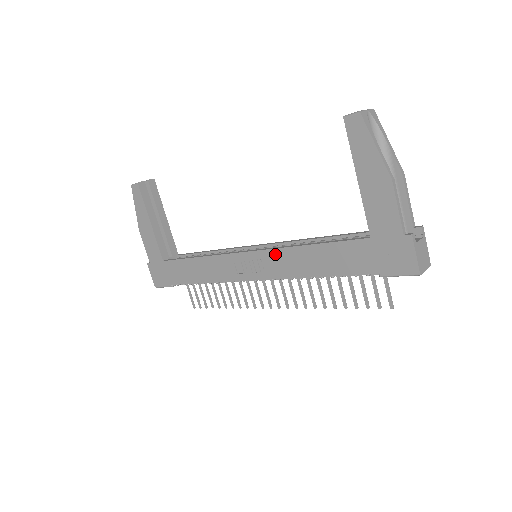
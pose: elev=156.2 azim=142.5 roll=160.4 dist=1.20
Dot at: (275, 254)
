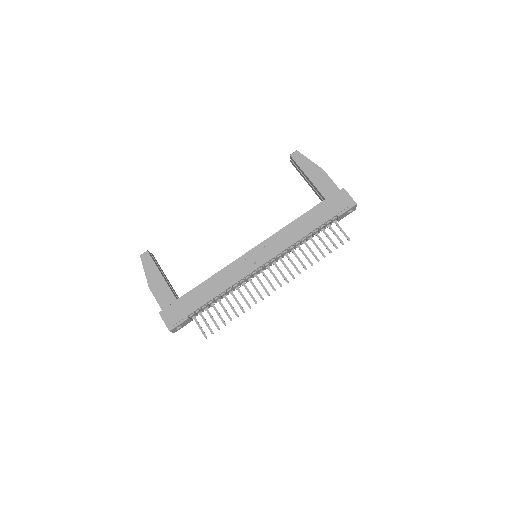
Dot at: (273, 238)
